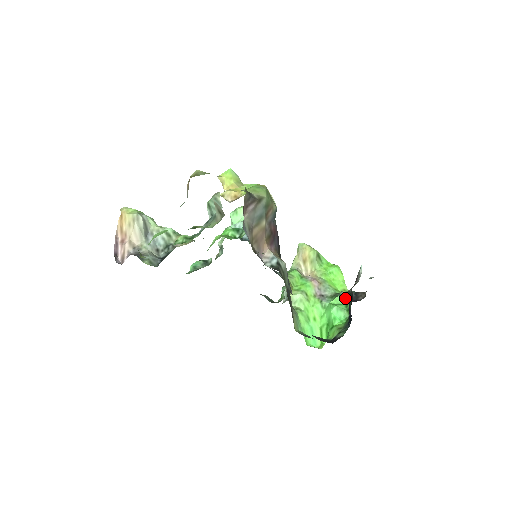
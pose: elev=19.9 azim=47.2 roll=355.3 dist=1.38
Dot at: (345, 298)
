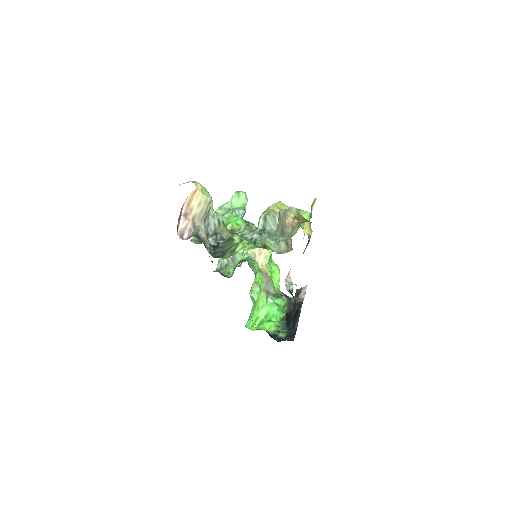
Dot at: (284, 302)
